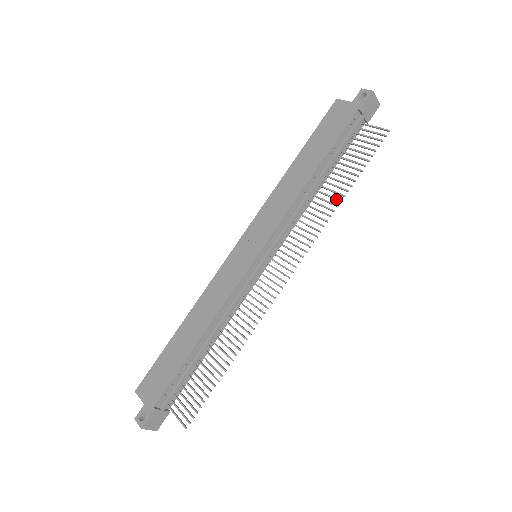
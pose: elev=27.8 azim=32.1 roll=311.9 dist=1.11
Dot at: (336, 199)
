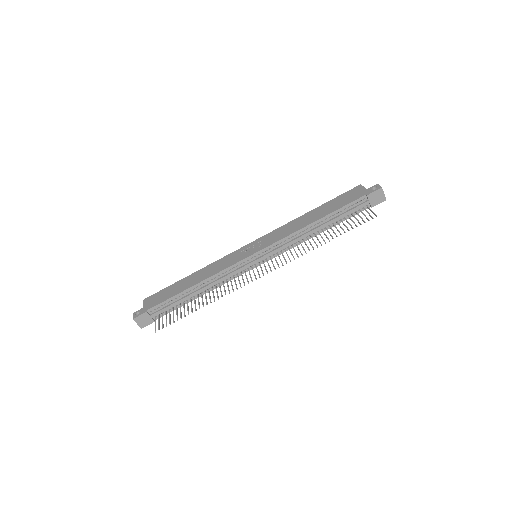
Dot at: (320, 242)
